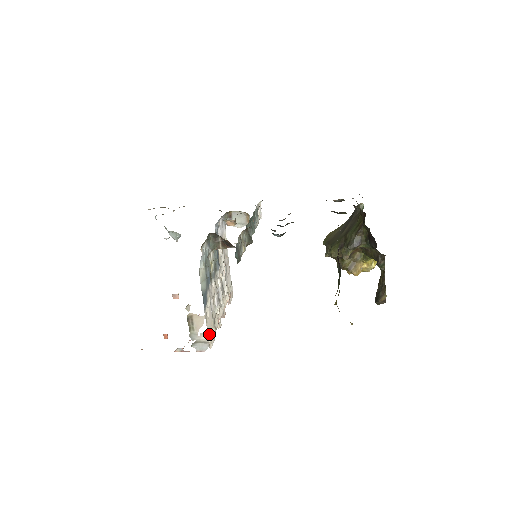
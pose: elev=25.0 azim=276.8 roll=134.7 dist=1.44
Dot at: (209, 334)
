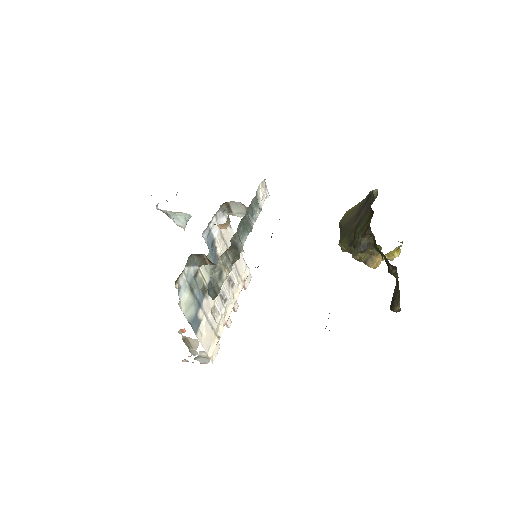
Dot at: (209, 349)
